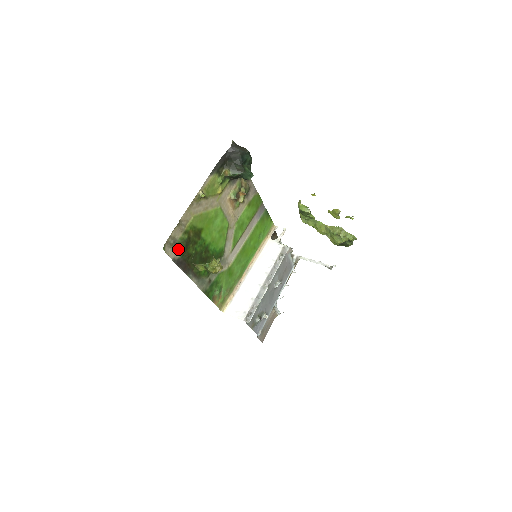
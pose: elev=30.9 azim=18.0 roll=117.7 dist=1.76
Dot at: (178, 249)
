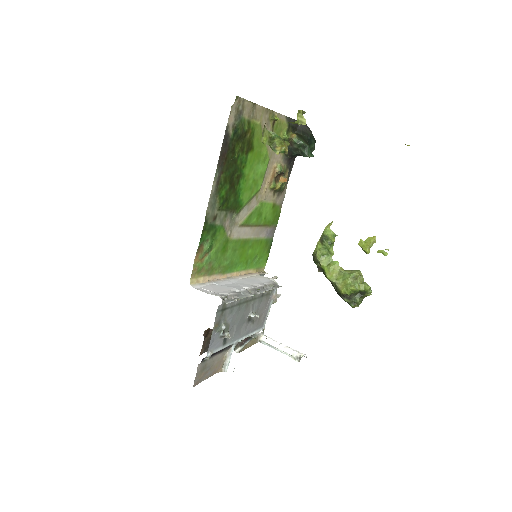
Dot at: (236, 126)
